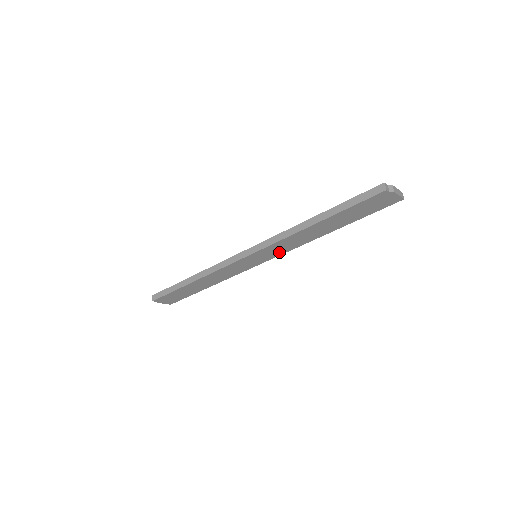
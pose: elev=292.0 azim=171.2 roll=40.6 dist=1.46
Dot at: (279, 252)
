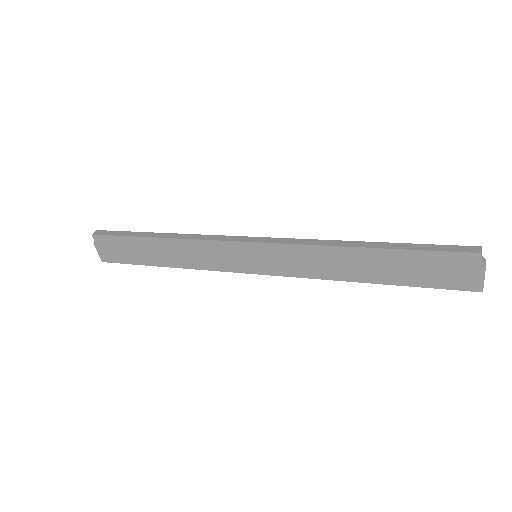
Dot at: (286, 269)
